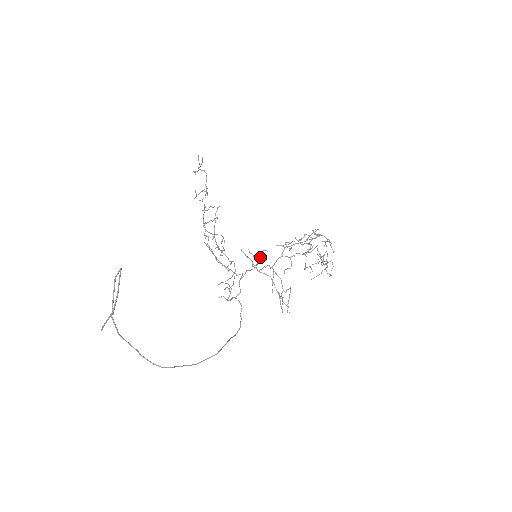
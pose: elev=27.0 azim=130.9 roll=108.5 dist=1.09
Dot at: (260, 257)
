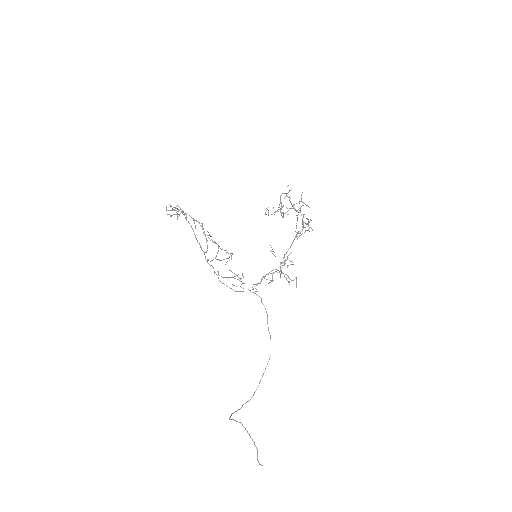
Dot at: occluded
